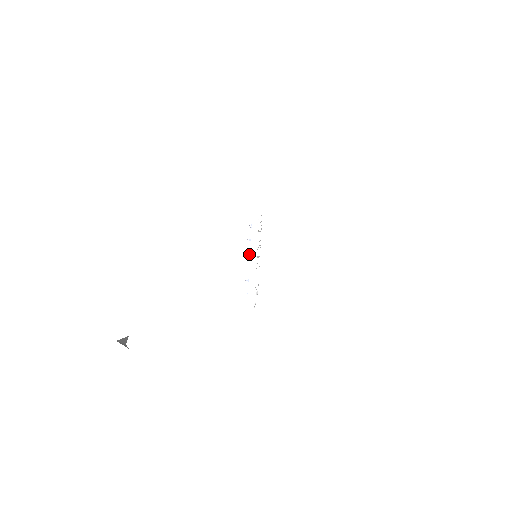
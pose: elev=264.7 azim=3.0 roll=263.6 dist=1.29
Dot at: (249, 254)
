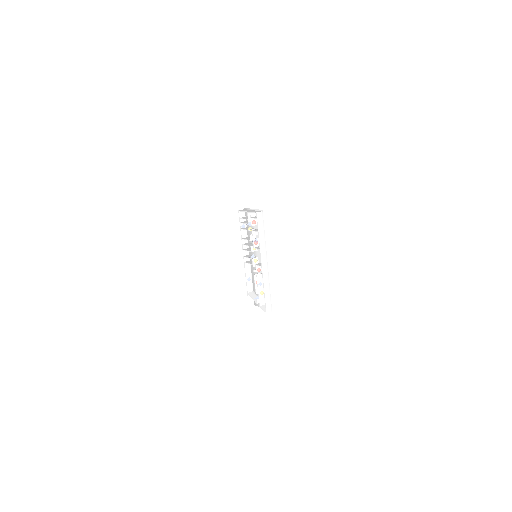
Dot at: occluded
